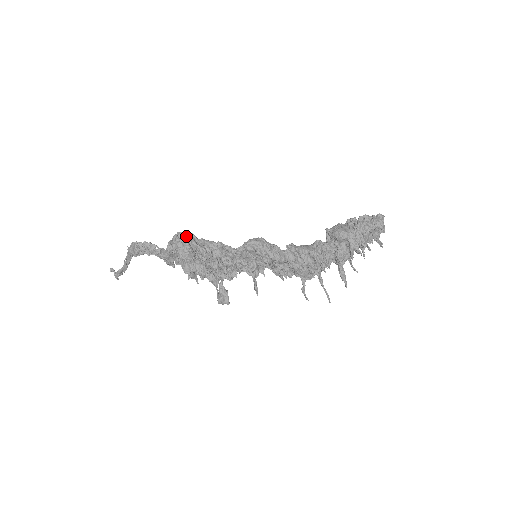
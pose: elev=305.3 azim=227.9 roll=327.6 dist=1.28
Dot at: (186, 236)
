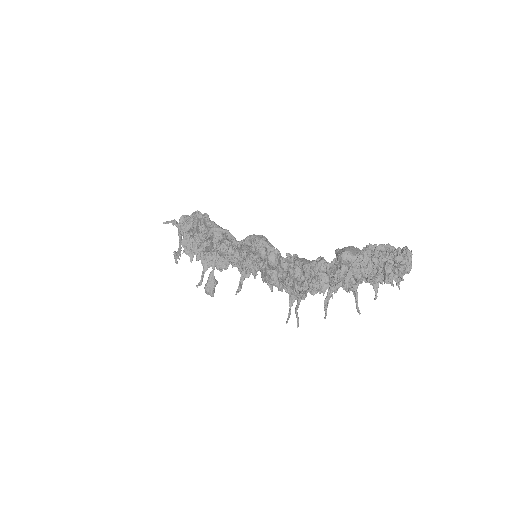
Dot at: (202, 216)
